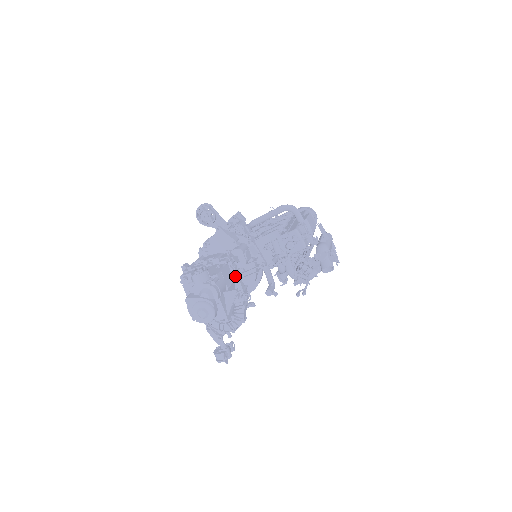
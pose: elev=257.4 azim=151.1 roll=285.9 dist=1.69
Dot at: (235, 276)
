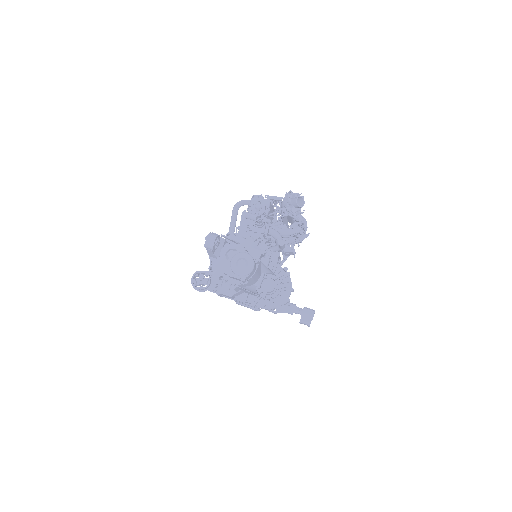
Dot at: occluded
